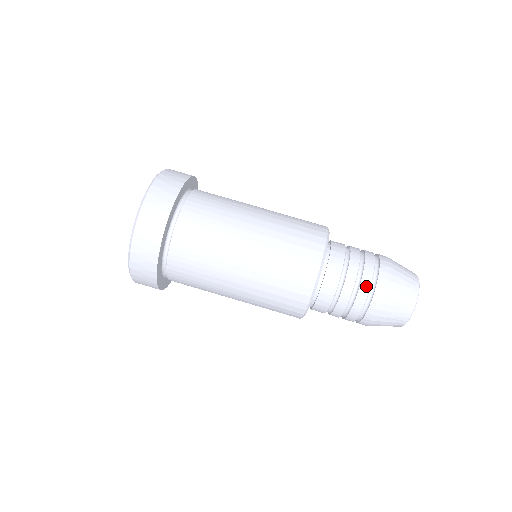
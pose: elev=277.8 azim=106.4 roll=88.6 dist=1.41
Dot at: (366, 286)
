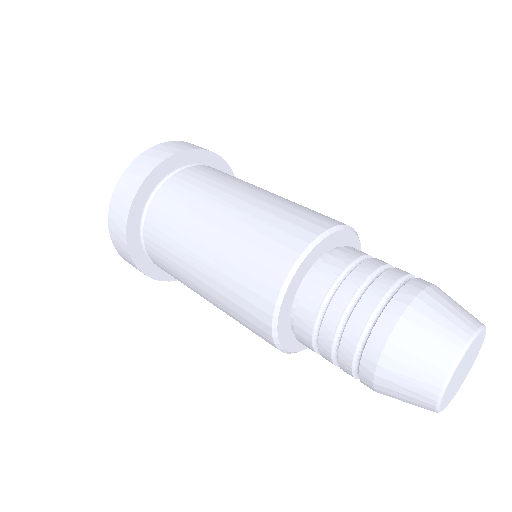
Dot at: (396, 274)
